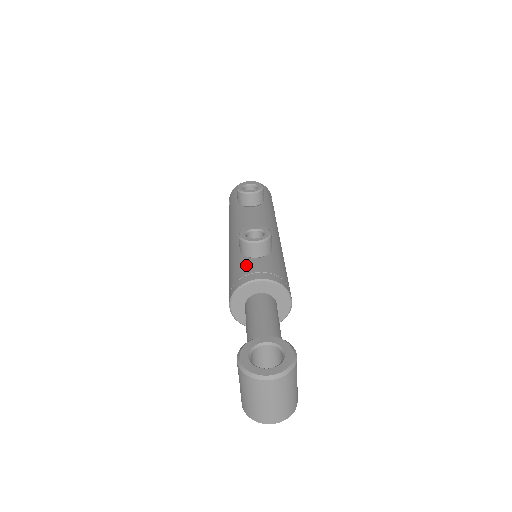
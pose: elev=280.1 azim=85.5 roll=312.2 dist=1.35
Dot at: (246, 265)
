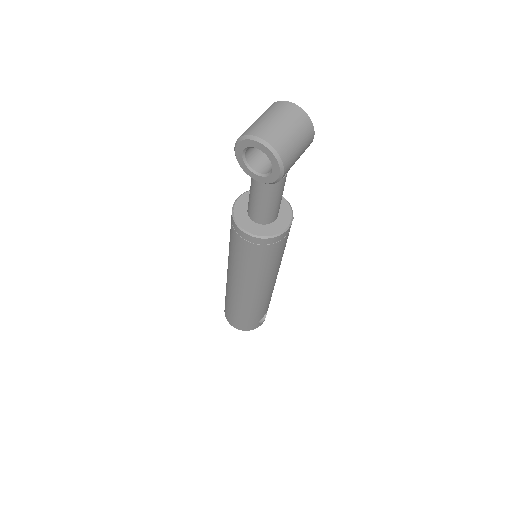
Dot at: occluded
